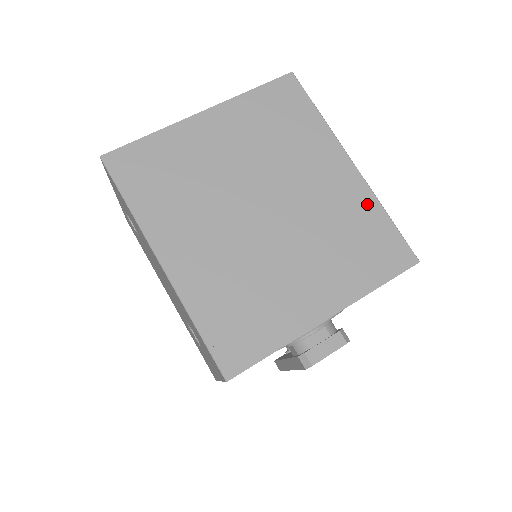
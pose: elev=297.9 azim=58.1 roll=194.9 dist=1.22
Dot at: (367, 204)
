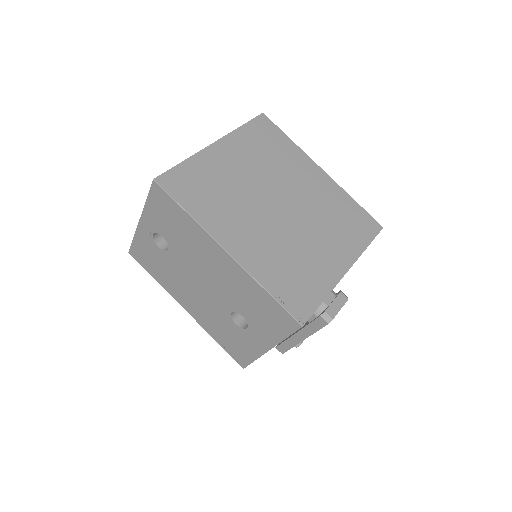
Dot at: (340, 195)
